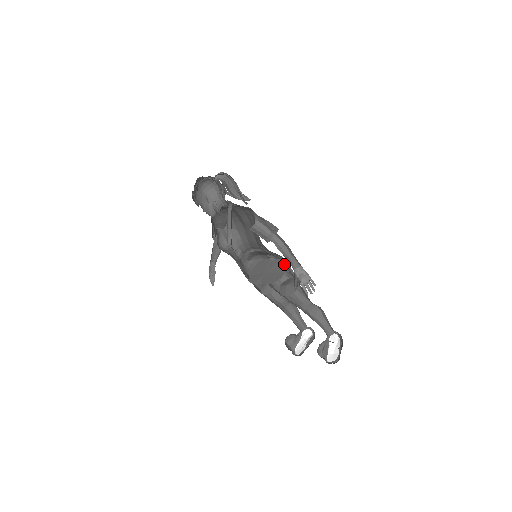
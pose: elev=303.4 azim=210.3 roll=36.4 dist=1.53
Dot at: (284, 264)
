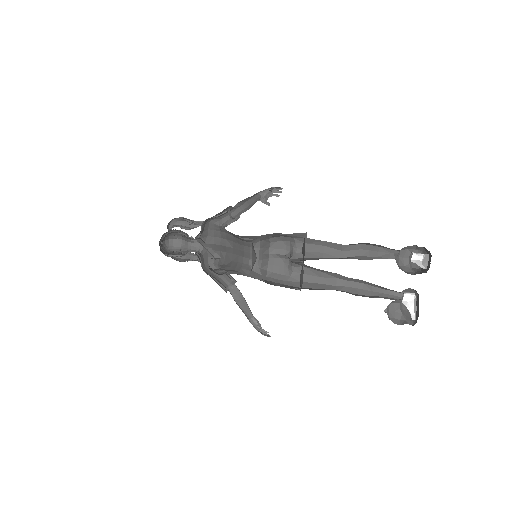
Dot at: (281, 237)
